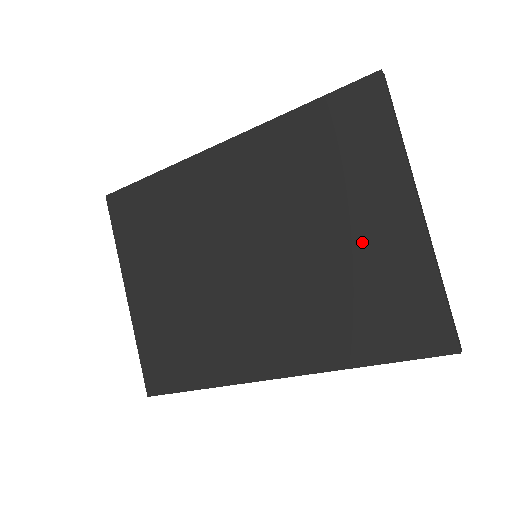
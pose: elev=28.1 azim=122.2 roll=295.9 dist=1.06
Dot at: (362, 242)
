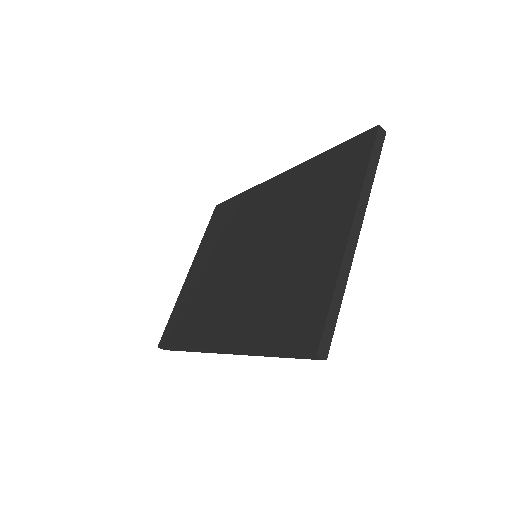
Dot at: (308, 251)
